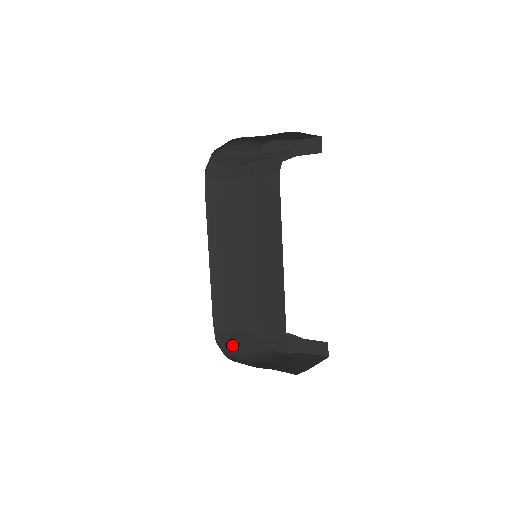
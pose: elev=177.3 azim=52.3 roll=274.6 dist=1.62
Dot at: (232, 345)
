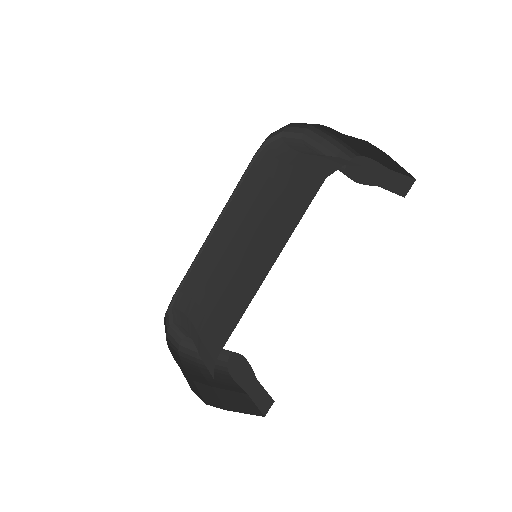
Dot at: (182, 330)
